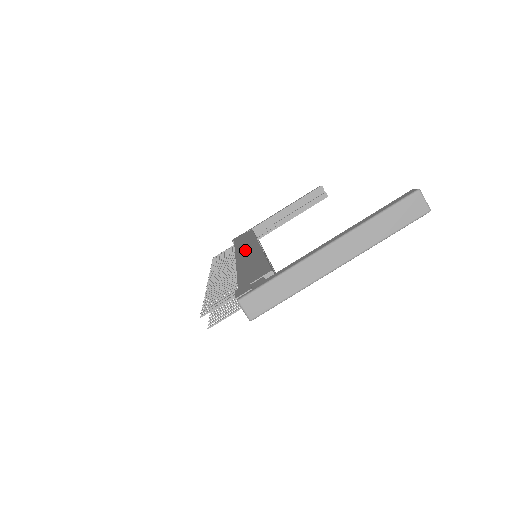
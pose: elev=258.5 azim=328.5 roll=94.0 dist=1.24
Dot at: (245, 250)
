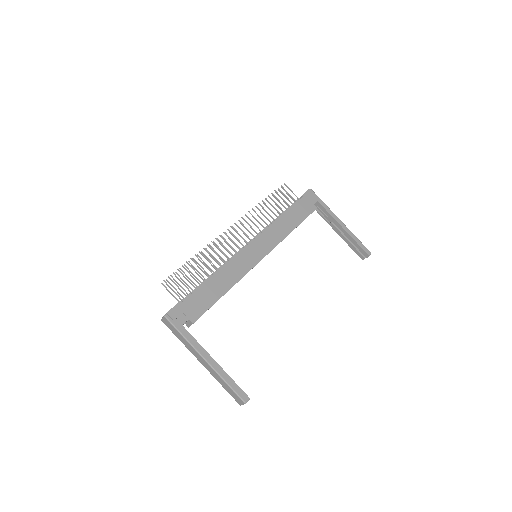
Dot at: (259, 247)
